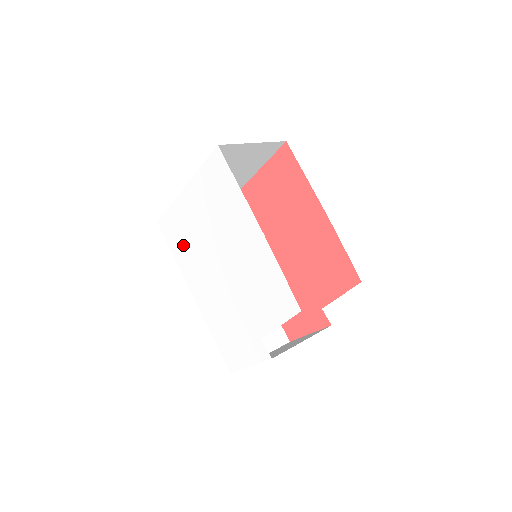
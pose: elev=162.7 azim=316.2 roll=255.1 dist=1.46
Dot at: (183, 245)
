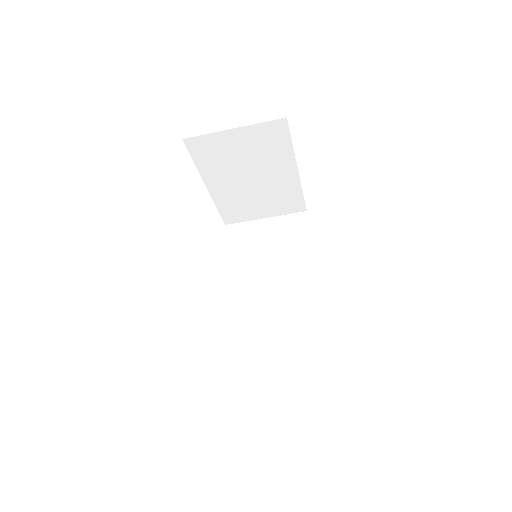
Dot at: occluded
